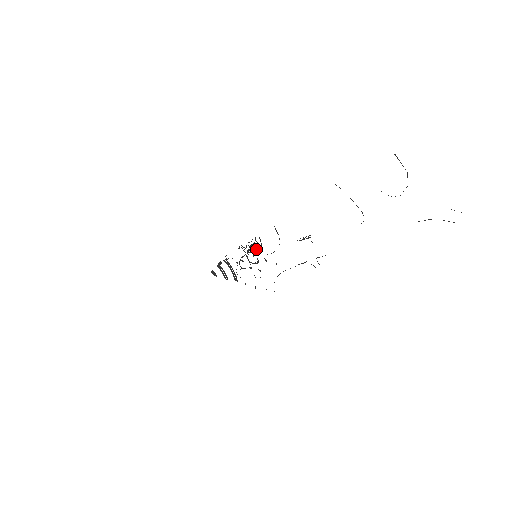
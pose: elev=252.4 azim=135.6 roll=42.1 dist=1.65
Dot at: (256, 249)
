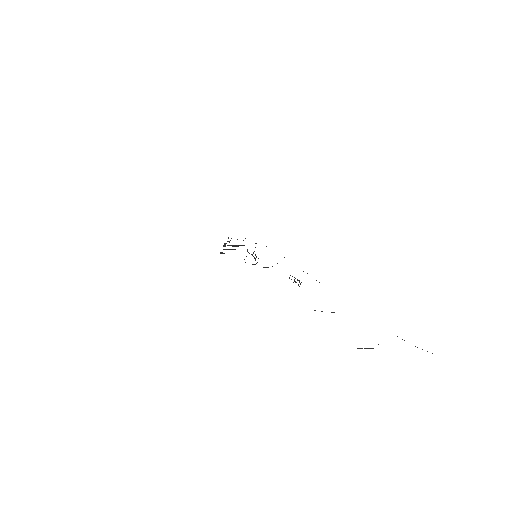
Dot at: (254, 258)
